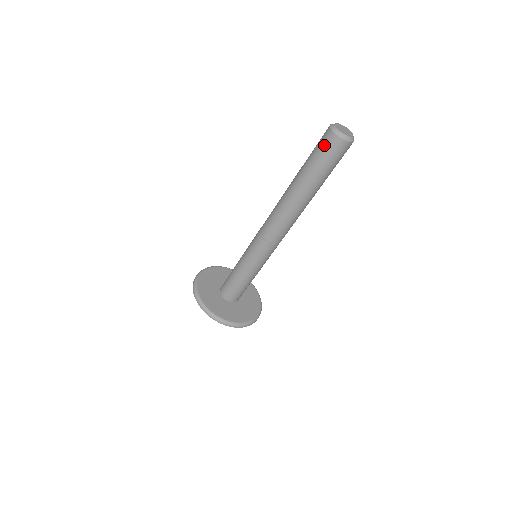
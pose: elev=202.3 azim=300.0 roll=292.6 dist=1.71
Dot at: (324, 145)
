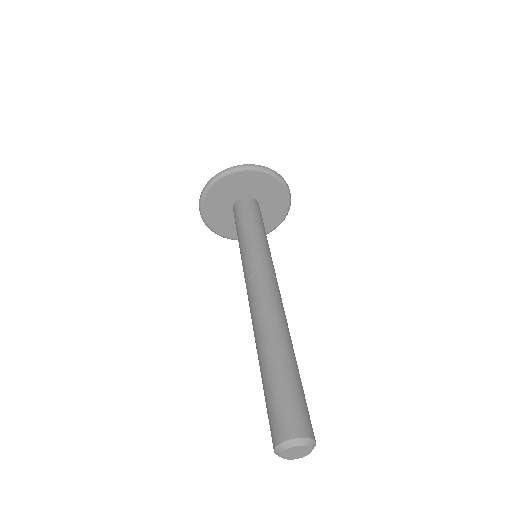
Dot at: (270, 430)
